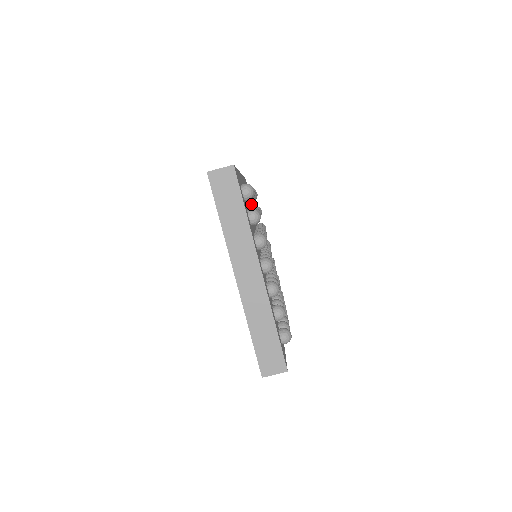
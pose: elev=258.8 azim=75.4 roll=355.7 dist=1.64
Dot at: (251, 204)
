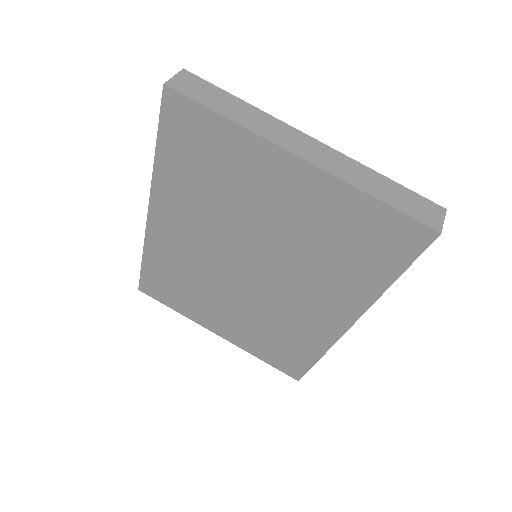
Dot at: occluded
